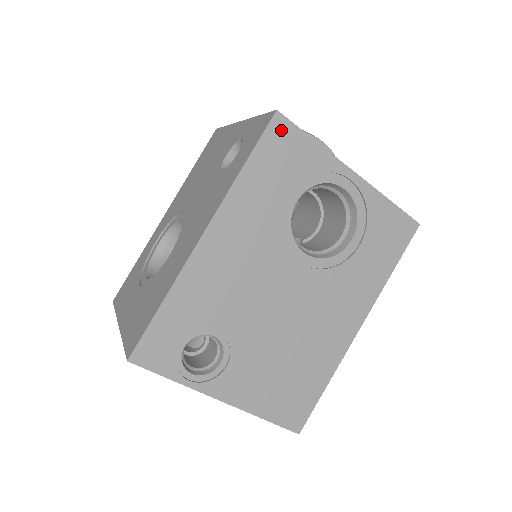
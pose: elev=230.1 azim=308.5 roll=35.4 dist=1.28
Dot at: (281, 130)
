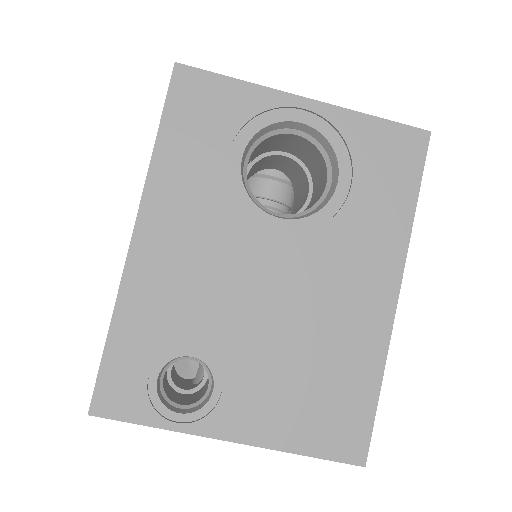
Dot at: (189, 82)
